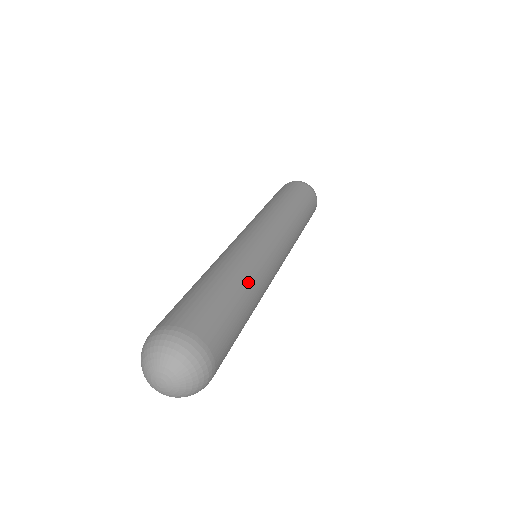
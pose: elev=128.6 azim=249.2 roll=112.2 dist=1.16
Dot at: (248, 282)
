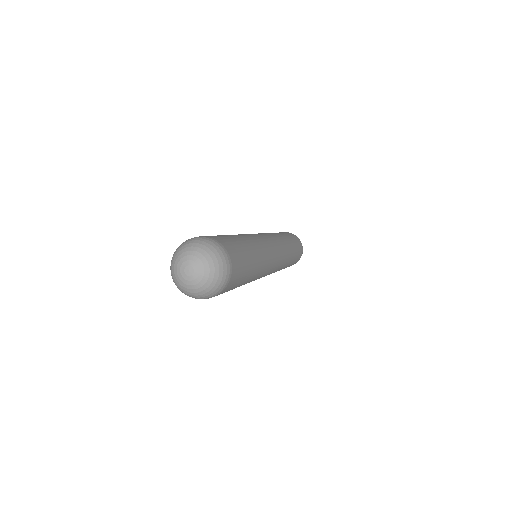
Dot at: (258, 252)
